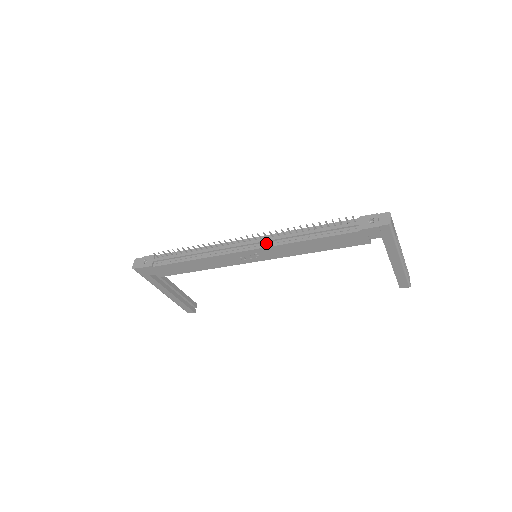
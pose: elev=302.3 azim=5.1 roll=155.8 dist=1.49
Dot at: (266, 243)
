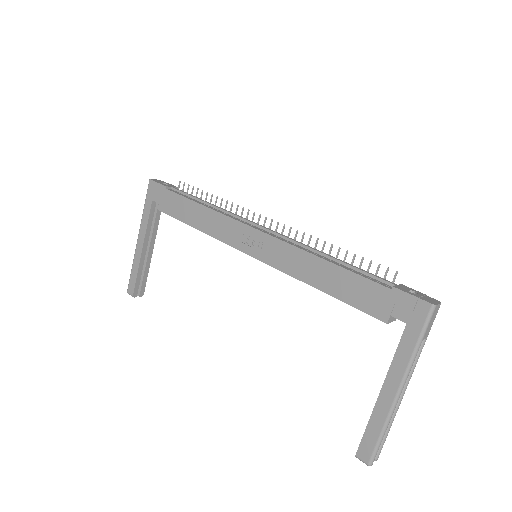
Dot at: (283, 238)
